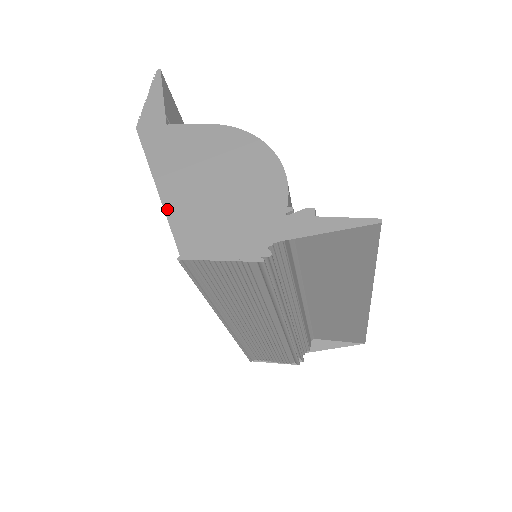
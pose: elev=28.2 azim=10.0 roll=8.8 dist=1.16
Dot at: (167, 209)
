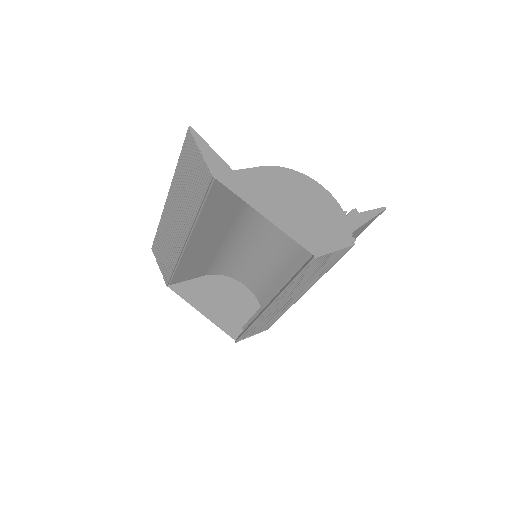
Dot at: (283, 229)
